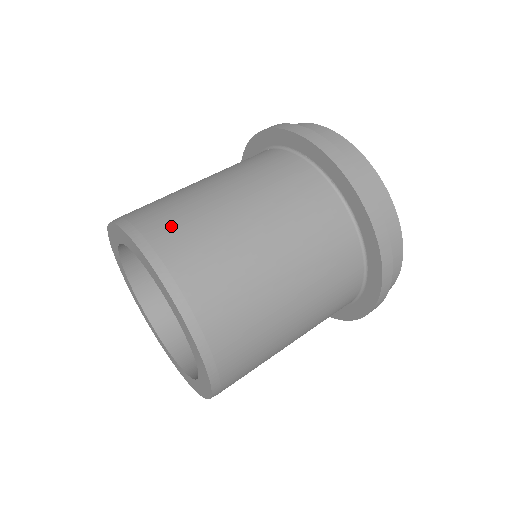
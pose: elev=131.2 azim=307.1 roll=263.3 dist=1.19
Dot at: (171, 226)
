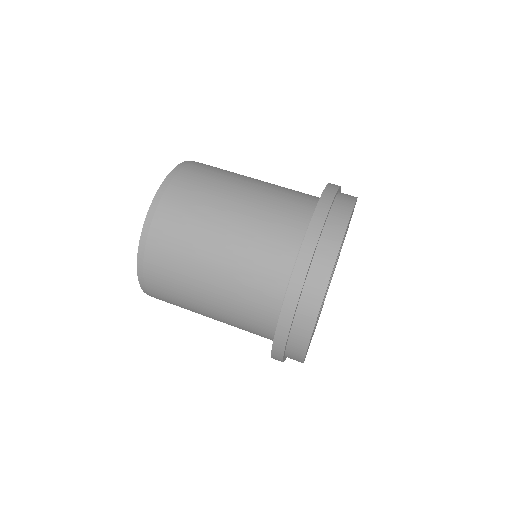
Dot at: (178, 207)
